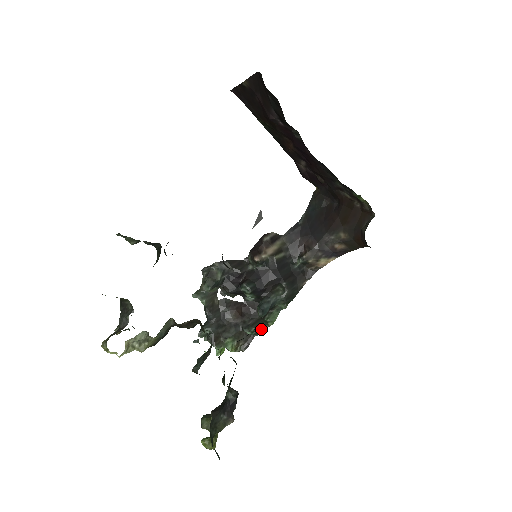
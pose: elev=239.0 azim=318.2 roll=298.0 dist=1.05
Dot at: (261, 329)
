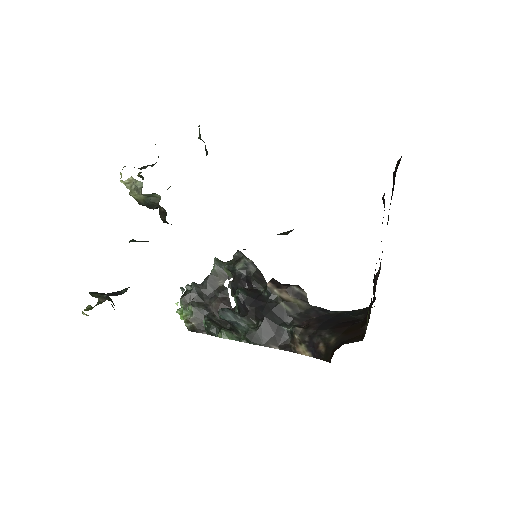
Dot at: (212, 330)
